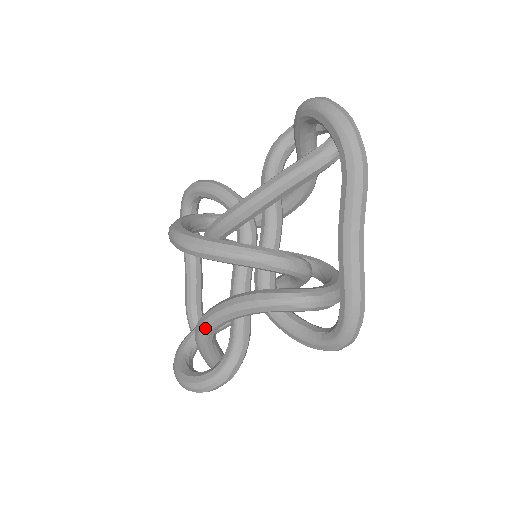
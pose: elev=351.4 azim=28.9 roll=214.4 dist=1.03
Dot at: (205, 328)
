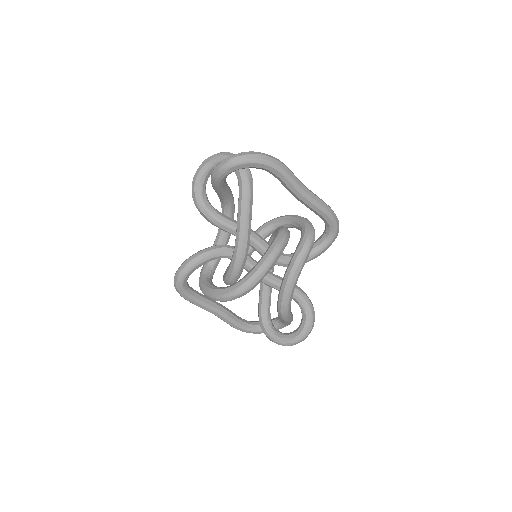
Dot at: (289, 305)
